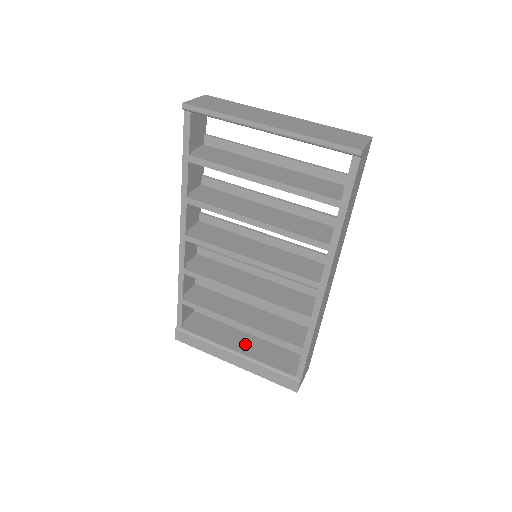
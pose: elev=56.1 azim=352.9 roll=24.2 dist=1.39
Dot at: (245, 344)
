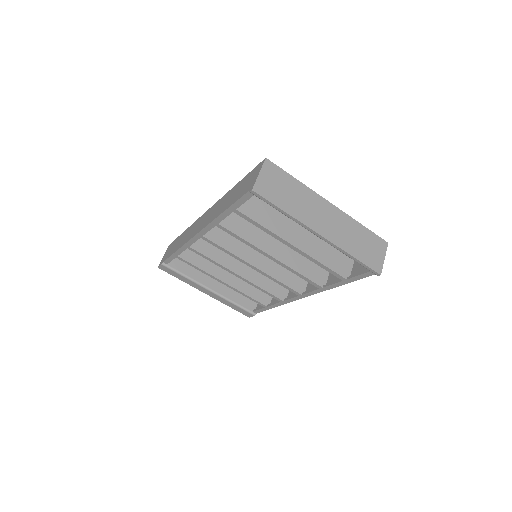
Dot at: (217, 281)
